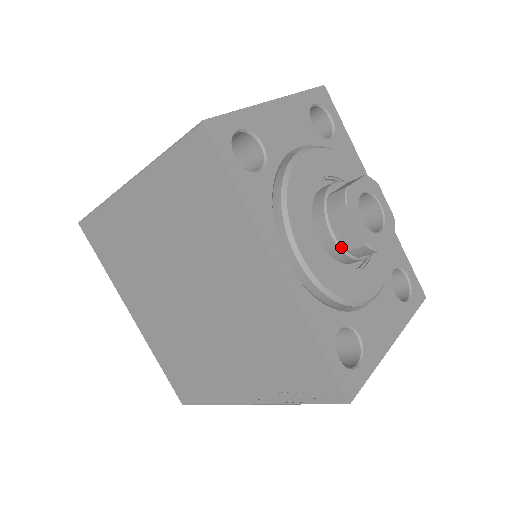
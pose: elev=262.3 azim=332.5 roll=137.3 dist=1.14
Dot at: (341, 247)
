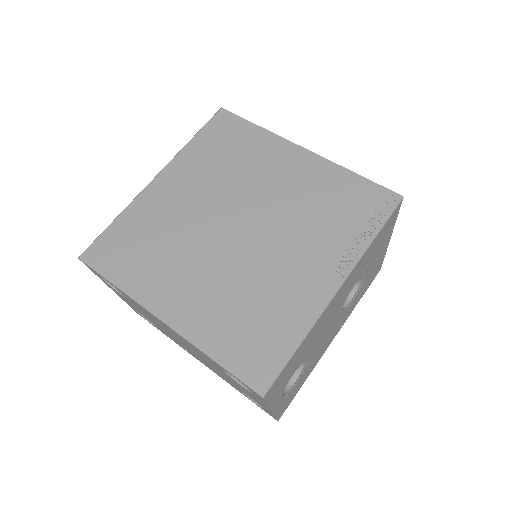
Dot at: occluded
